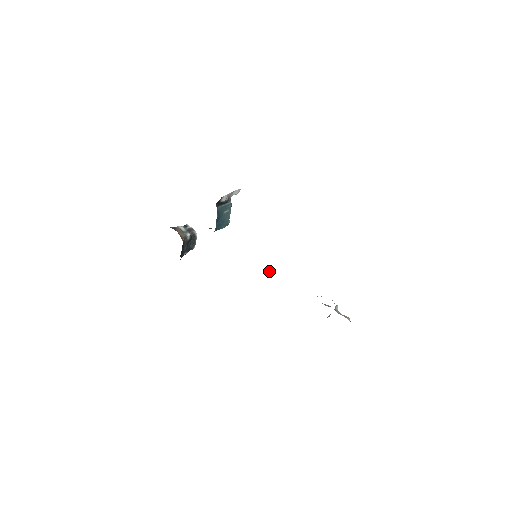
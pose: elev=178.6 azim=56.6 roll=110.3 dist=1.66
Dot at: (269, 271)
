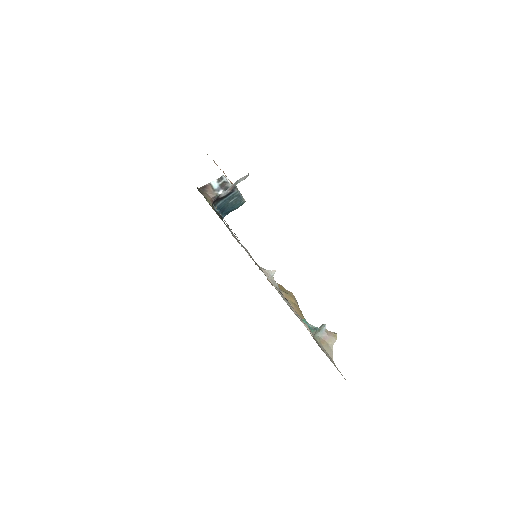
Dot at: (269, 271)
